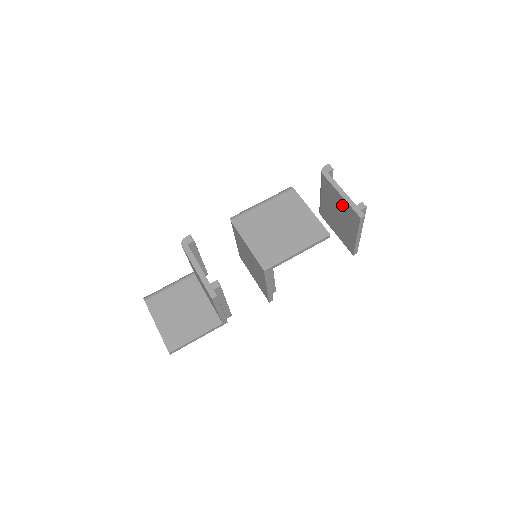
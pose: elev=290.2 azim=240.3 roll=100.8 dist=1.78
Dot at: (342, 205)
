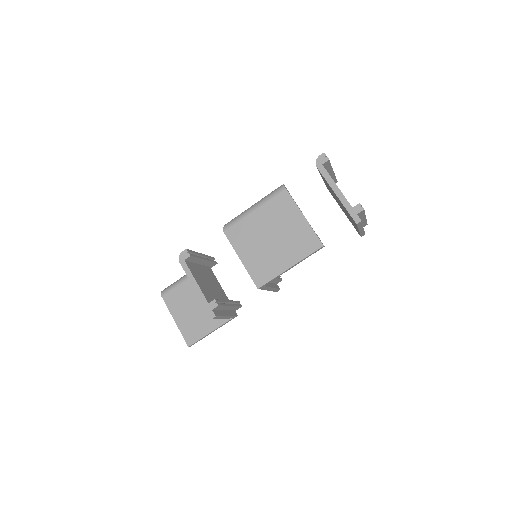
Dot at: (340, 202)
